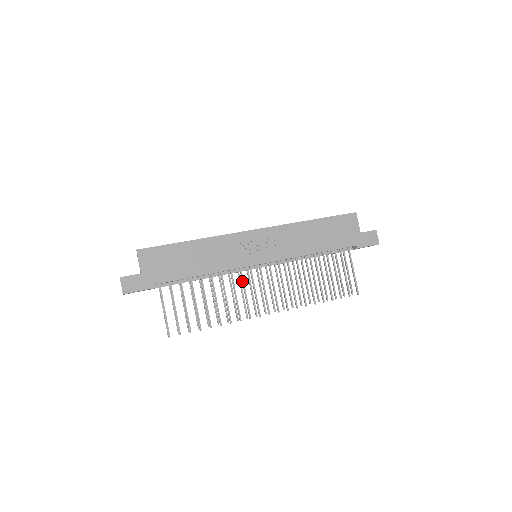
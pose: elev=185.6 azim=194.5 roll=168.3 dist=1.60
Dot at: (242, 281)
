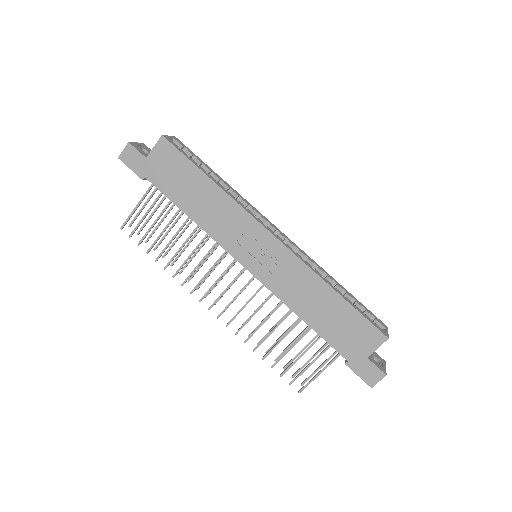
Dot at: (217, 260)
